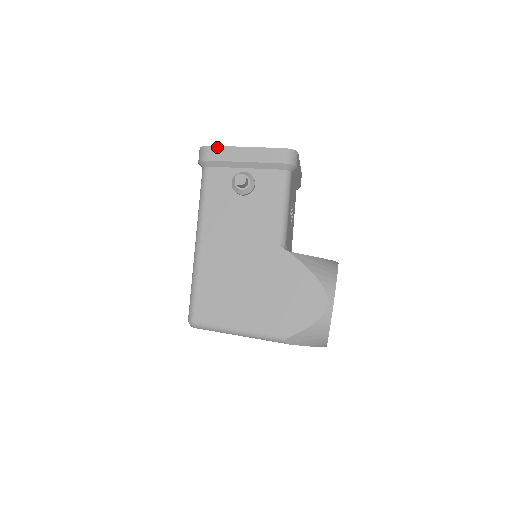
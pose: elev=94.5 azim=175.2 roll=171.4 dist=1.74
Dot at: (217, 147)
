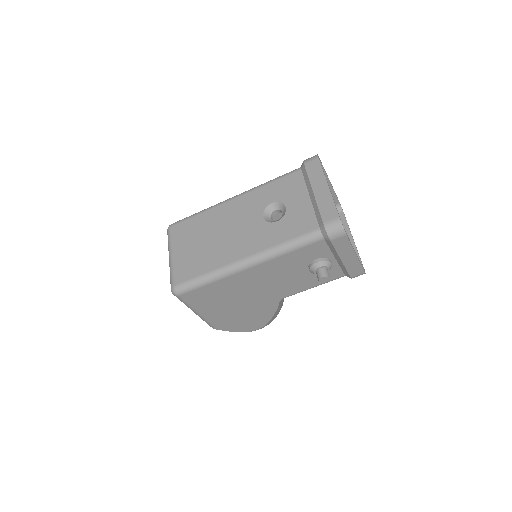
Dot at: (348, 240)
